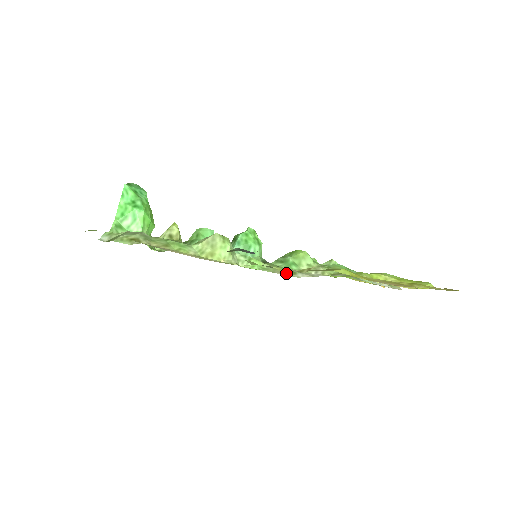
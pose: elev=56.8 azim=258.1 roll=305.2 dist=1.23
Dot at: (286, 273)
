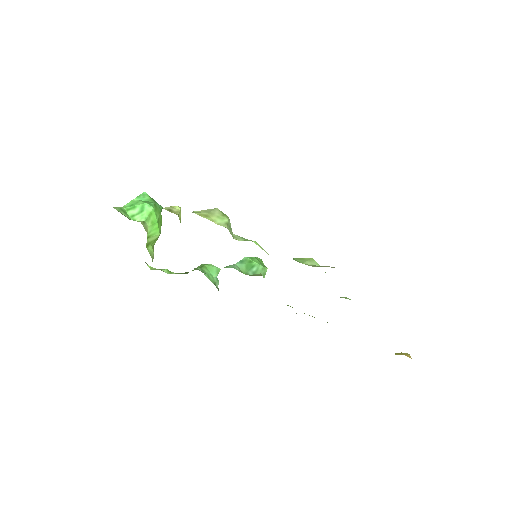
Dot at: occluded
